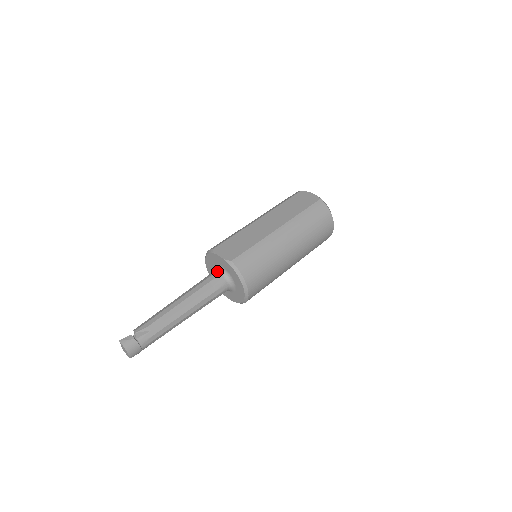
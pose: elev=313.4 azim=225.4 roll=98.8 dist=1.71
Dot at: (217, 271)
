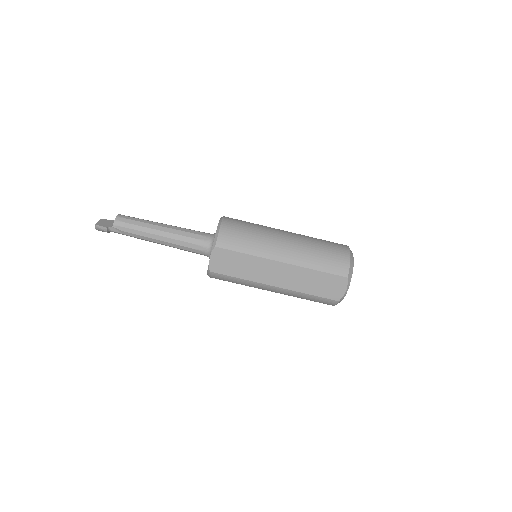
Dot at: (208, 248)
